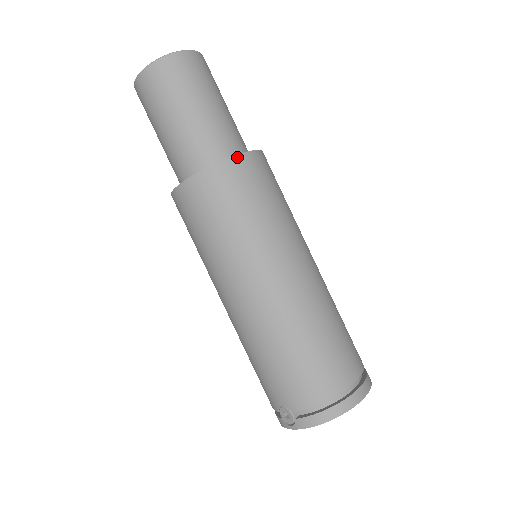
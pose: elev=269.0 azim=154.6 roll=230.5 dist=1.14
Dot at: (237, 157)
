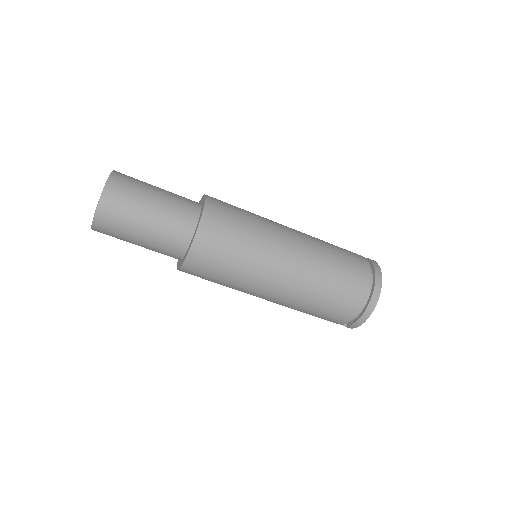
Dot at: (195, 239)
